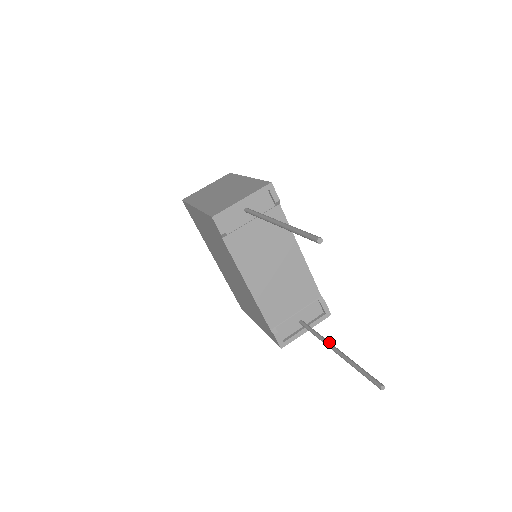
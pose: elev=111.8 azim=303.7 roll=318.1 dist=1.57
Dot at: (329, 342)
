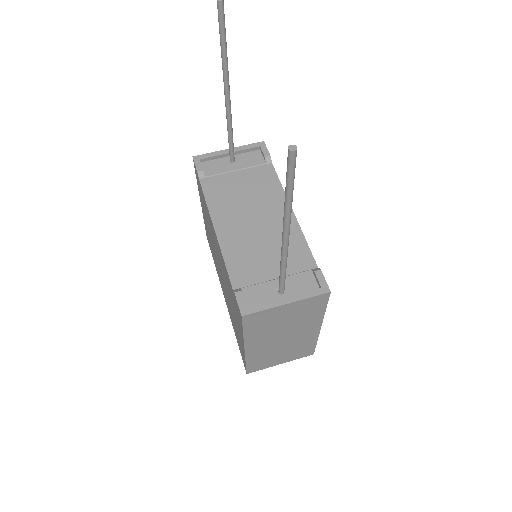
Dot at: occluded
